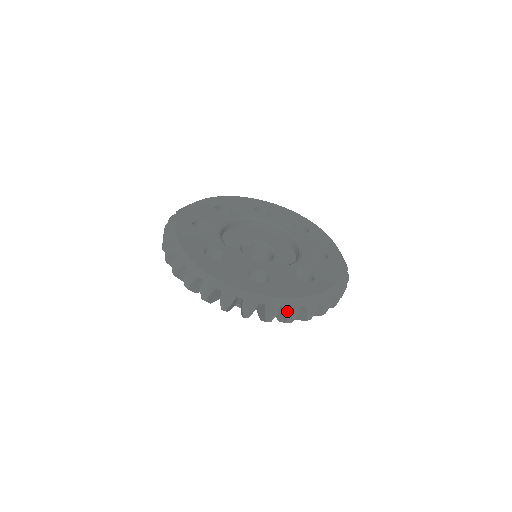
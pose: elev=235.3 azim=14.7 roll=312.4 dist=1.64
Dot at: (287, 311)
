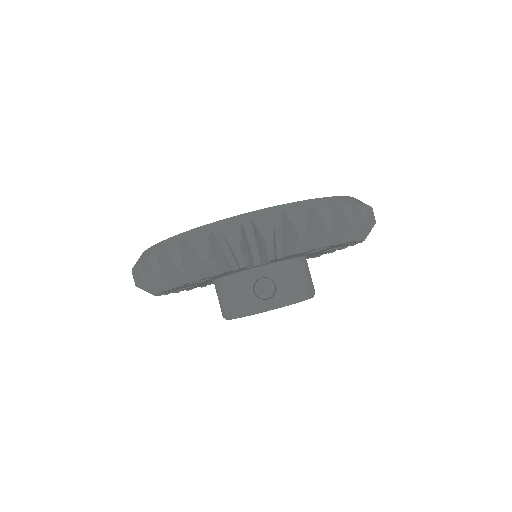
Dot at: (365, 204)
